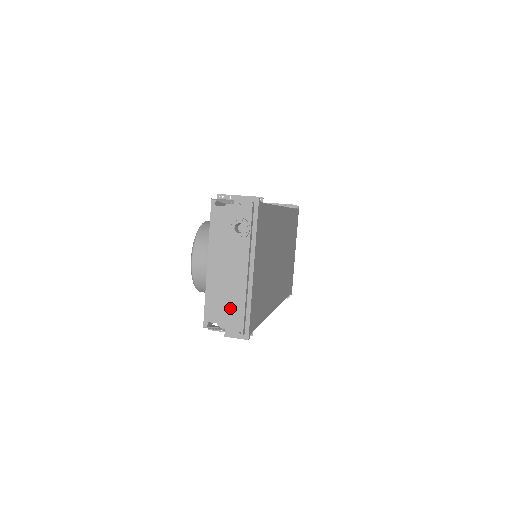
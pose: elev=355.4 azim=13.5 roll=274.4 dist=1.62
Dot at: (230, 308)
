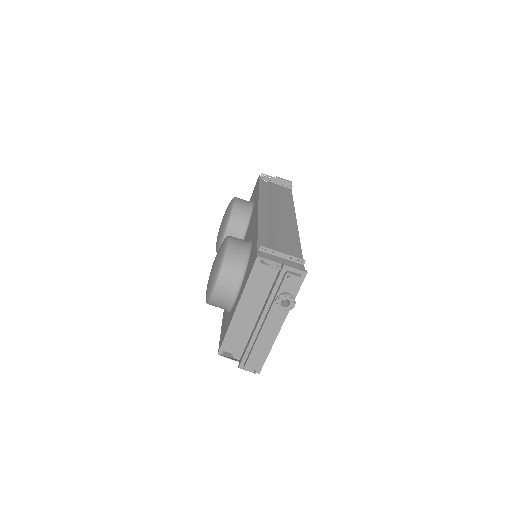
Dot at: (252, 352)
